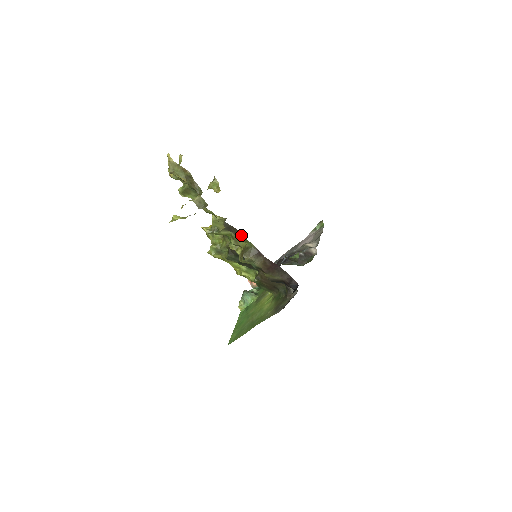
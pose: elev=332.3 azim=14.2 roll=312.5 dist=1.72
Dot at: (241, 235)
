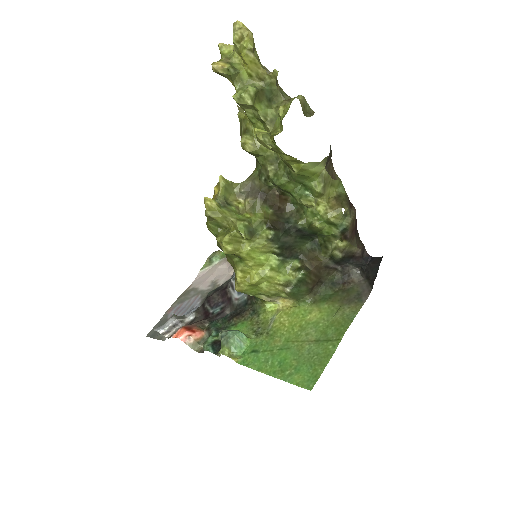
Dot at: (334, 174)
